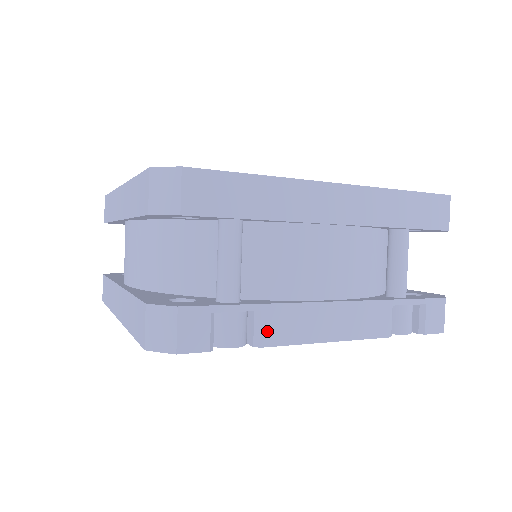
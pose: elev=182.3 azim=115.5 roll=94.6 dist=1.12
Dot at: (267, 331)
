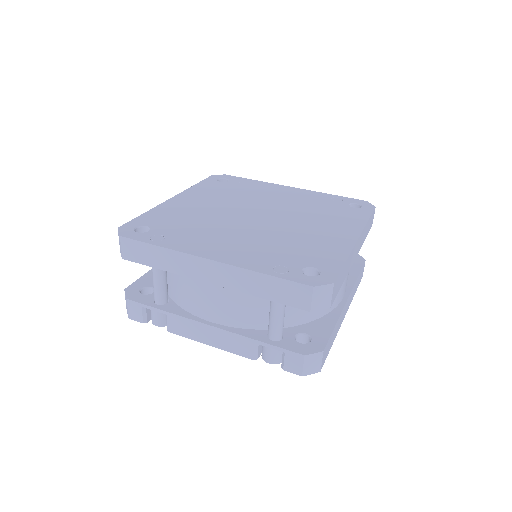
Dot at: (171, 325)
